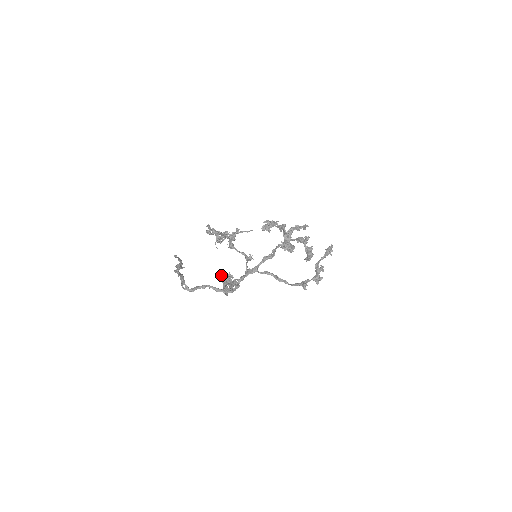
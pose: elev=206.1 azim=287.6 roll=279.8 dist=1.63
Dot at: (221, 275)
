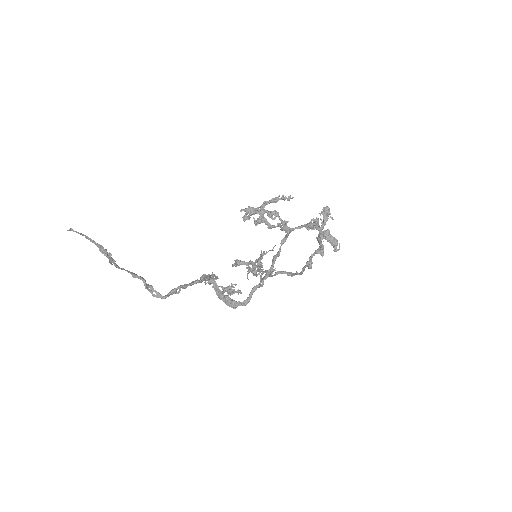
Dot at: occluded
